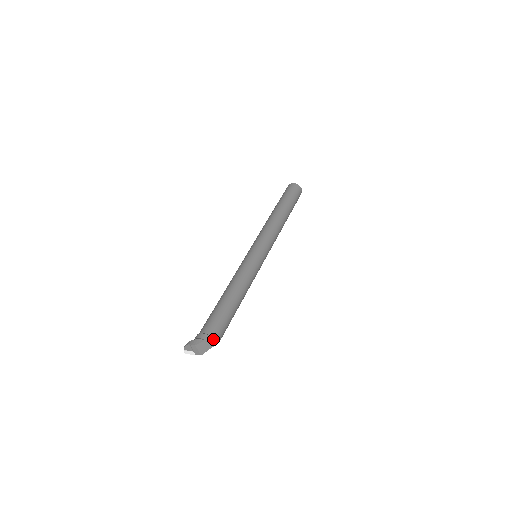
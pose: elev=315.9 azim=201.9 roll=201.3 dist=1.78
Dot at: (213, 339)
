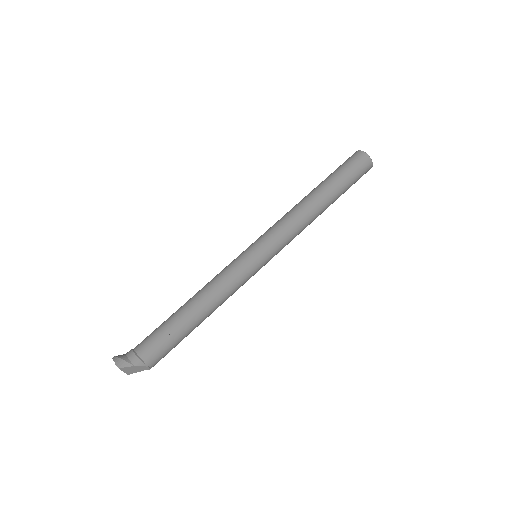
Dot at: (144, 365)
